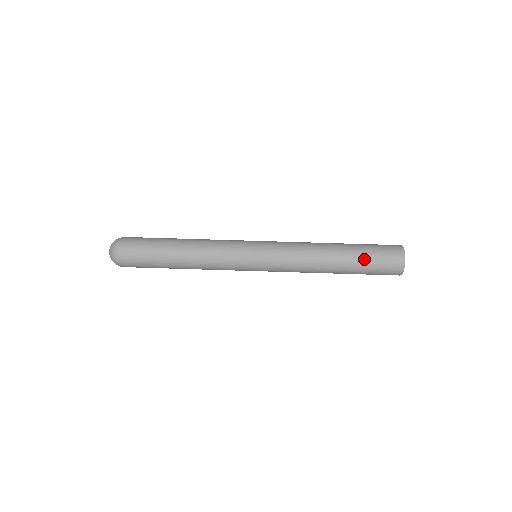
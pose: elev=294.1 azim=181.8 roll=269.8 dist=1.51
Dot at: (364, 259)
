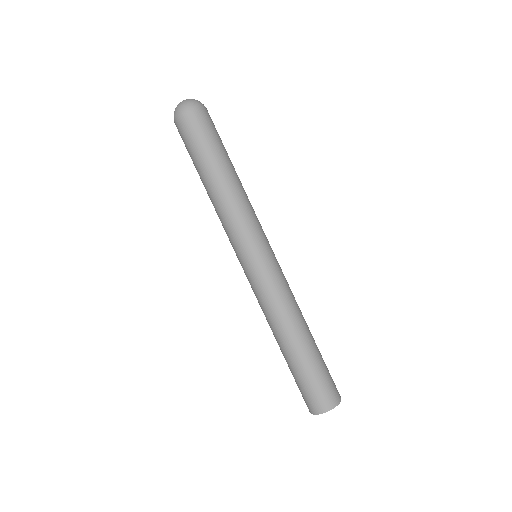
Dot at: (308, 369)
